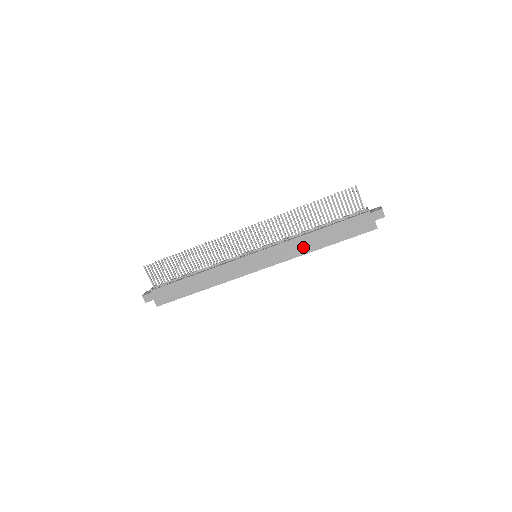
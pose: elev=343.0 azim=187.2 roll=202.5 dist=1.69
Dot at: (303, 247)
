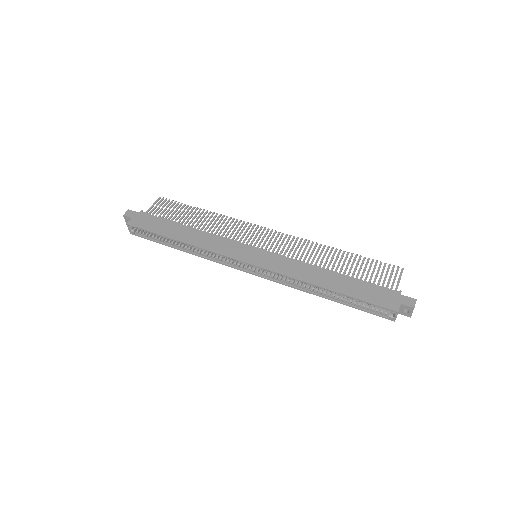
Dot at: (308, 275)
